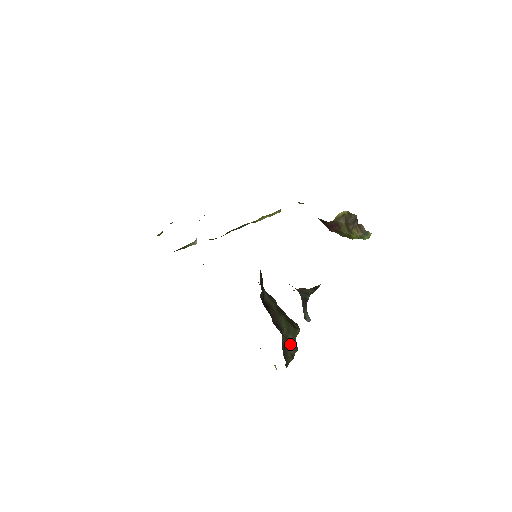
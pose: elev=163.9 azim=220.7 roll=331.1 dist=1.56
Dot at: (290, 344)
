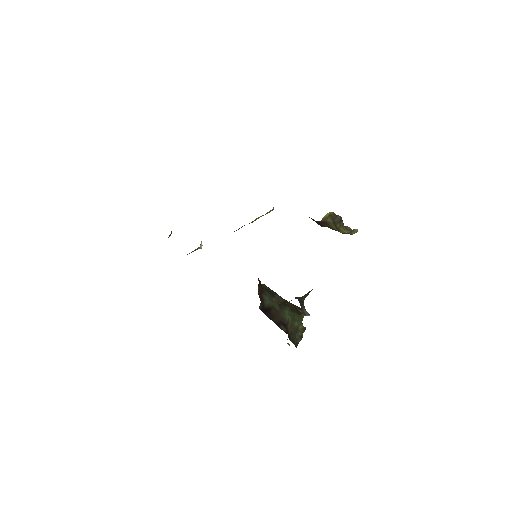
Dot at: (297, 329)
